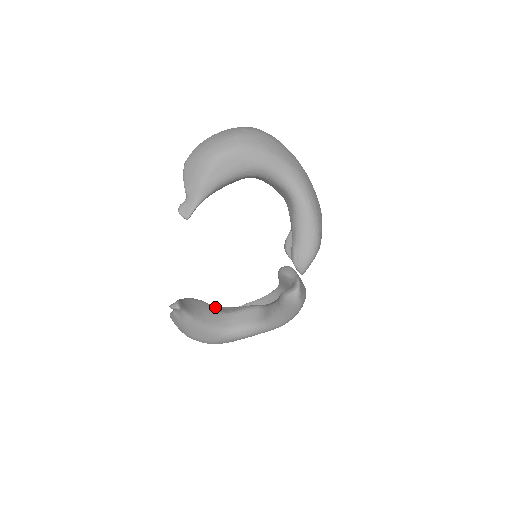
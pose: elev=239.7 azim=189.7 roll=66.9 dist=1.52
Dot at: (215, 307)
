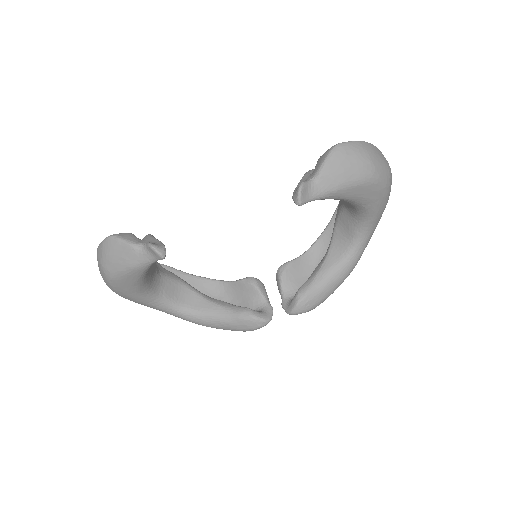
Dot at: occluded
